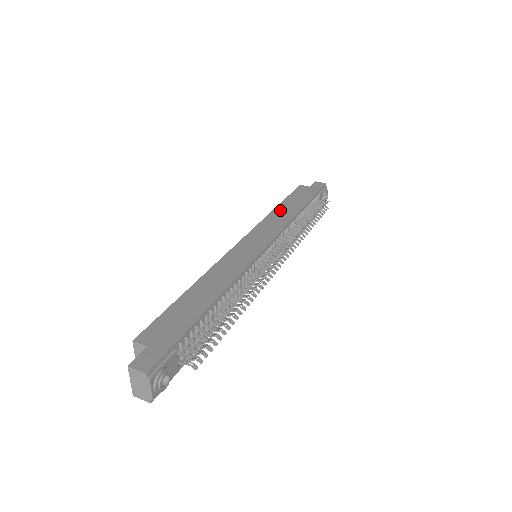
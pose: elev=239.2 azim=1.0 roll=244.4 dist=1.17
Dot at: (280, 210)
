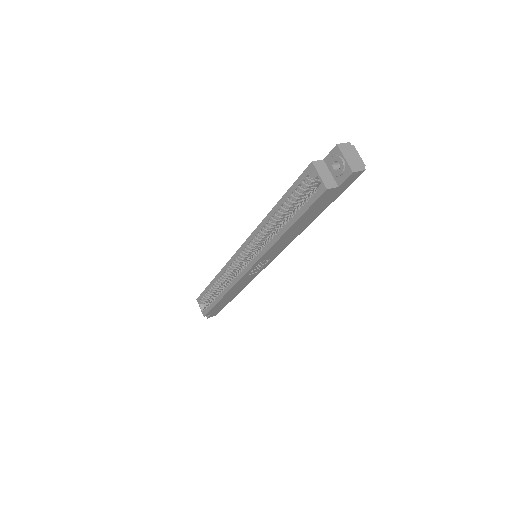
Dot at: occluded
